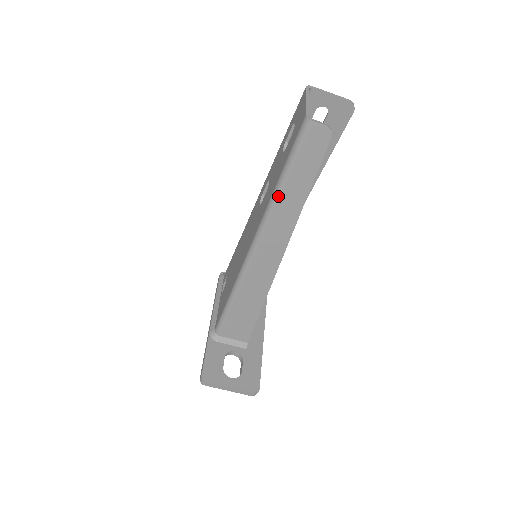
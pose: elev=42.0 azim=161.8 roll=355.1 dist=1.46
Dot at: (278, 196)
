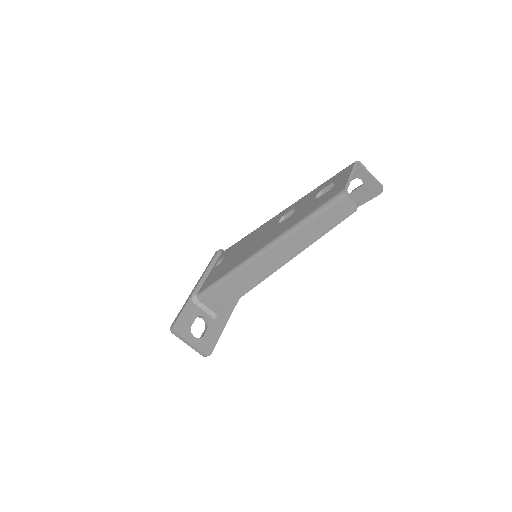
Dot at: (296, 230)
